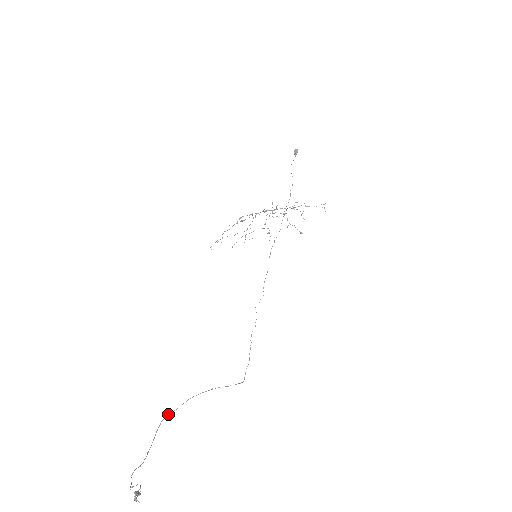
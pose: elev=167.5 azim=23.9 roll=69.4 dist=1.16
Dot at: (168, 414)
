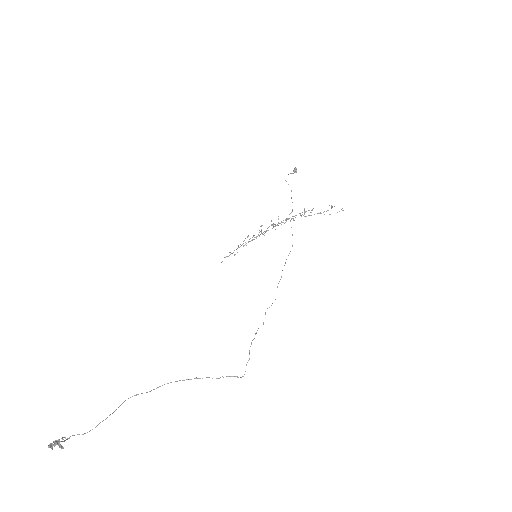
Dot at: occluded
